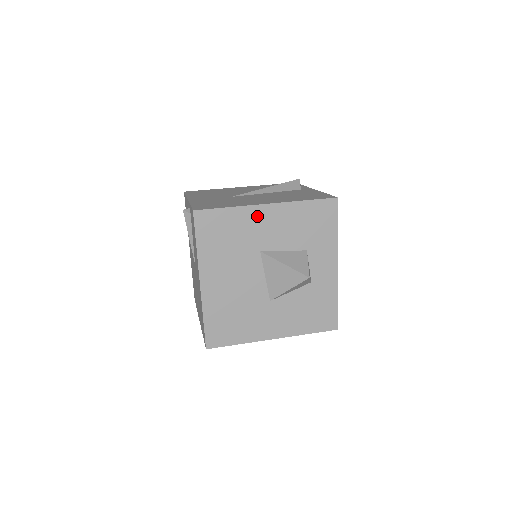
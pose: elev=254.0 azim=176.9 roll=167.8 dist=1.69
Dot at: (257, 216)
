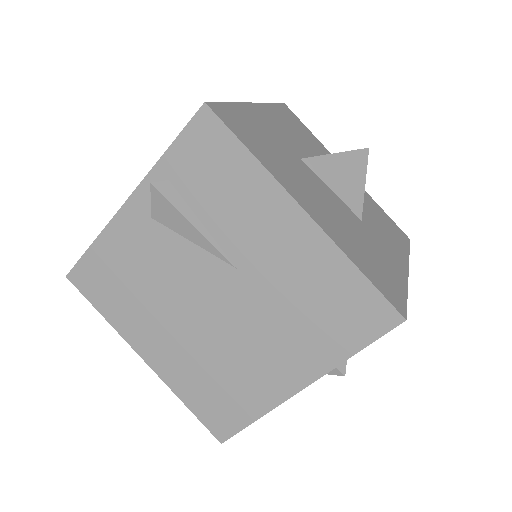
Dot at: (260, 116)
